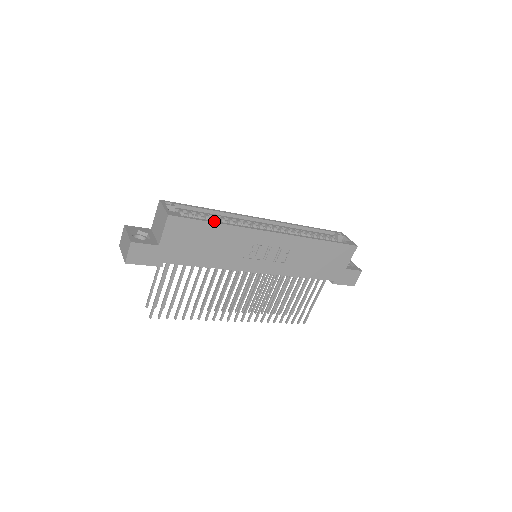
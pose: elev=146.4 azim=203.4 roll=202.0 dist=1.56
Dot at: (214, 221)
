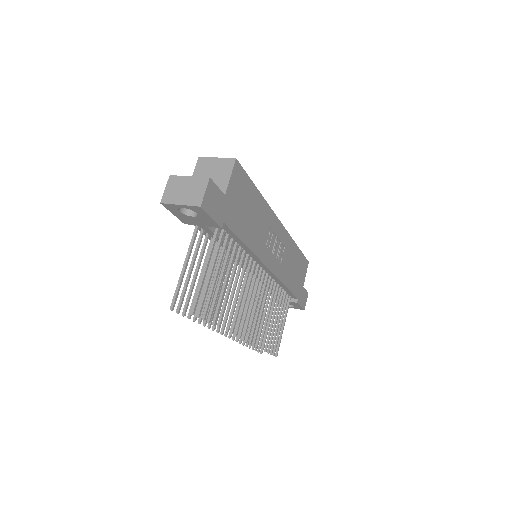
Dot at: (254, 188)
